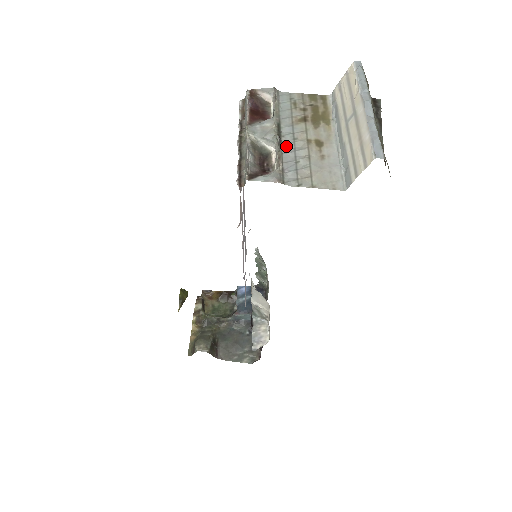
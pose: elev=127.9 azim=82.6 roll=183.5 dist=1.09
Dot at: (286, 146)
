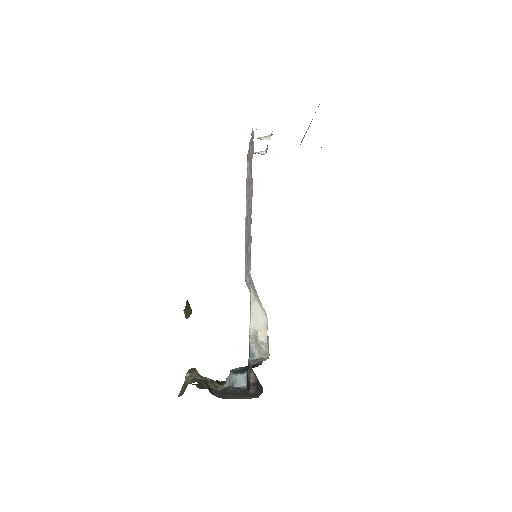
Dot at: occluded
